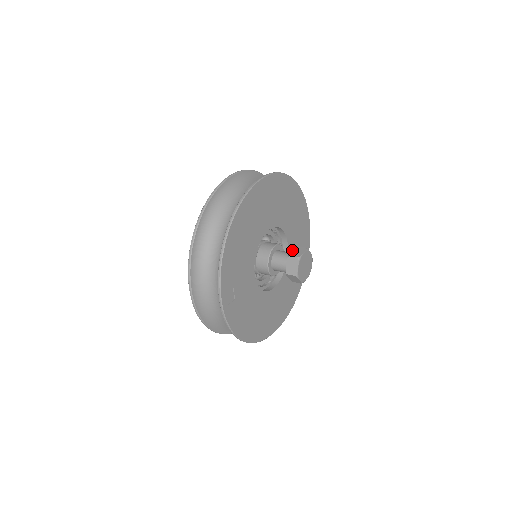
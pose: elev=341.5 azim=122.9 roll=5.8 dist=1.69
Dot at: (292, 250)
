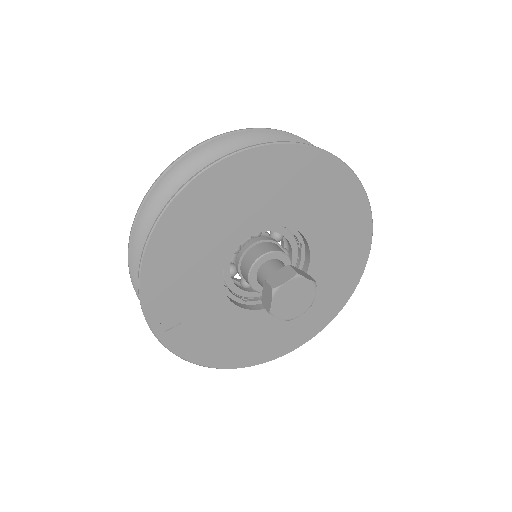
Dot at: (277, 271)
